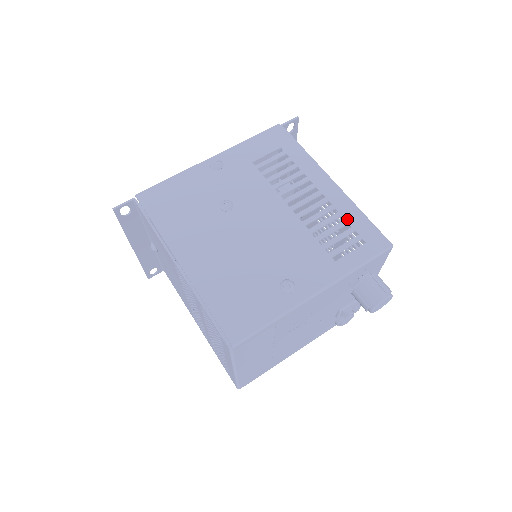
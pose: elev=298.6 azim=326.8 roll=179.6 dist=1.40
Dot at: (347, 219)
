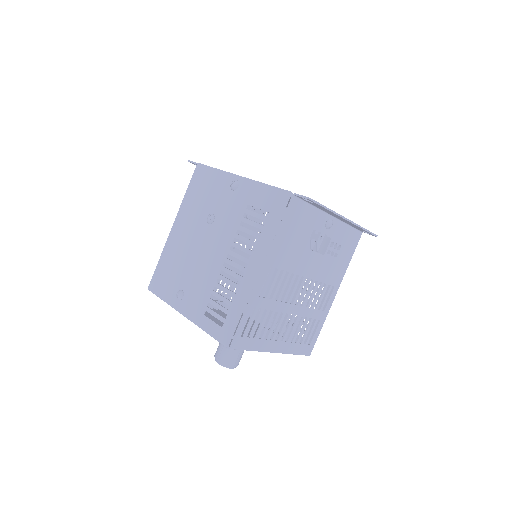
Dot at: (233, 303)
